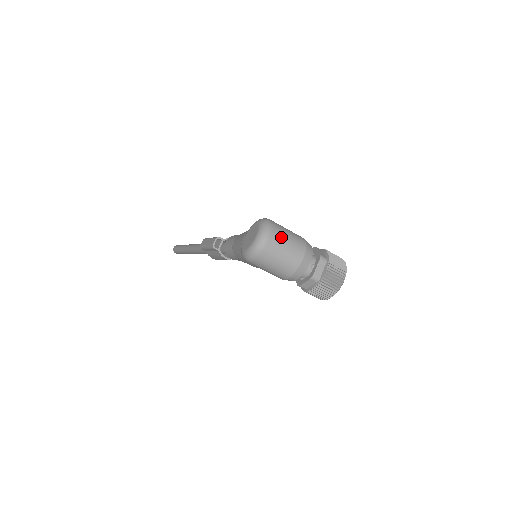
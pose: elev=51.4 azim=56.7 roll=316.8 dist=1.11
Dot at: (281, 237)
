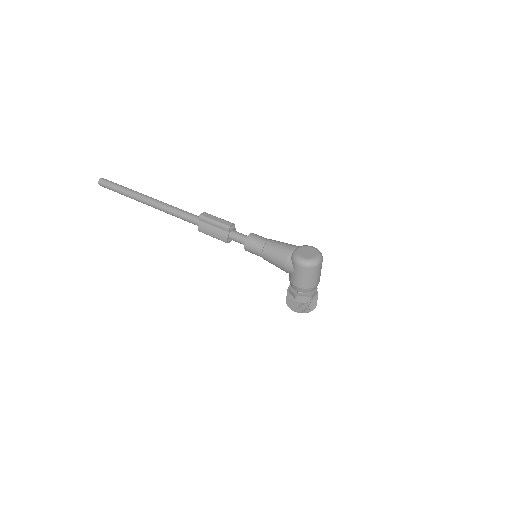
Dot at: occluded
